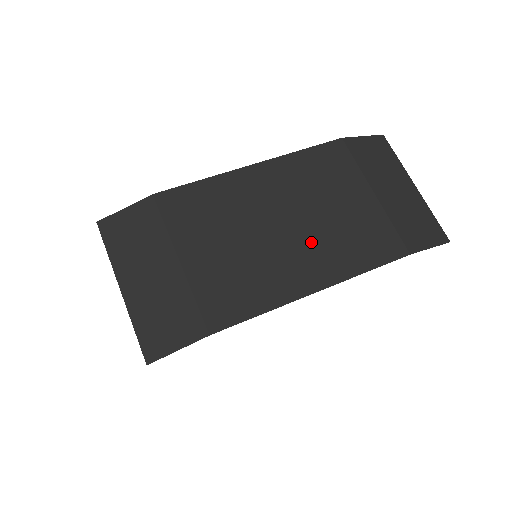
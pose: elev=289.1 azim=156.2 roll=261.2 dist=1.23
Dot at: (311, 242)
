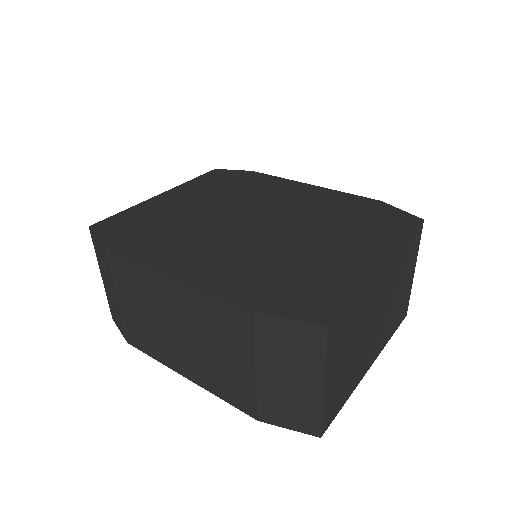
Dot at: (192, 354)
